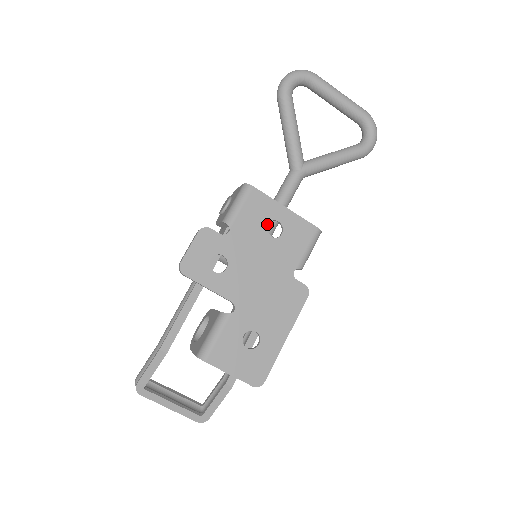
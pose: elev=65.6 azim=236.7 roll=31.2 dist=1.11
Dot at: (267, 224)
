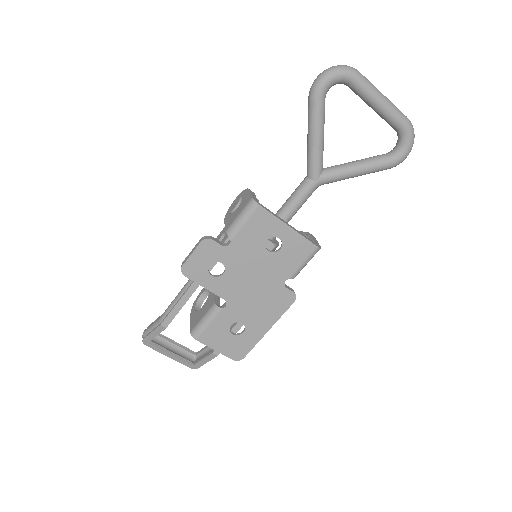
Dot at: occluded
